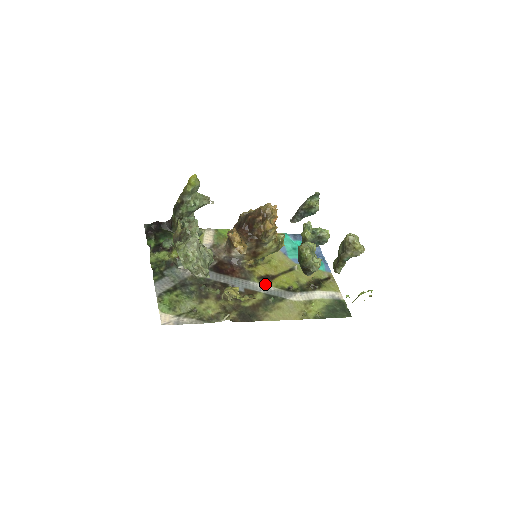
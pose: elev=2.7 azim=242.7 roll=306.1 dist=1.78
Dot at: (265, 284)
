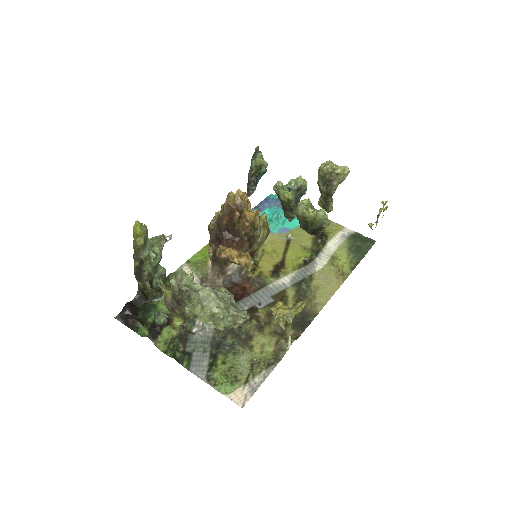
Dot at: (283, 276)
